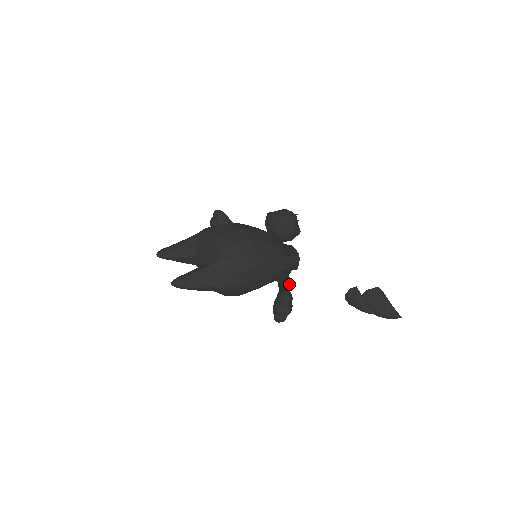
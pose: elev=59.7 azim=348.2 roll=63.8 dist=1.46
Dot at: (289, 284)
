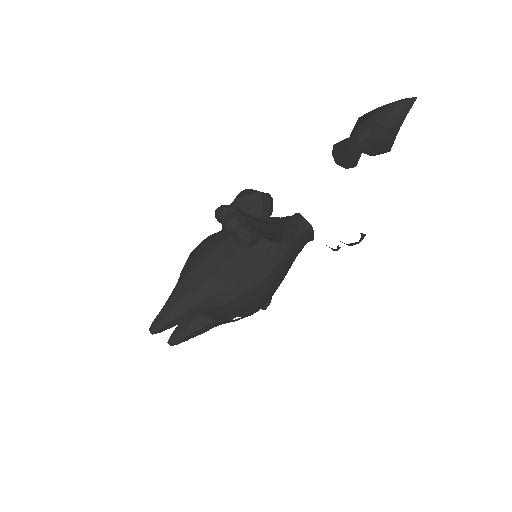
Dot at: occluded
